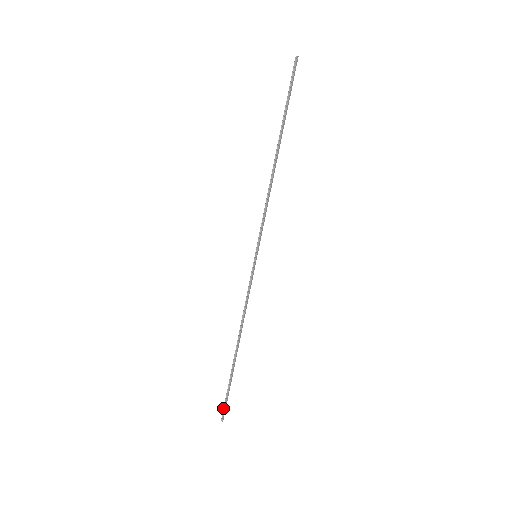
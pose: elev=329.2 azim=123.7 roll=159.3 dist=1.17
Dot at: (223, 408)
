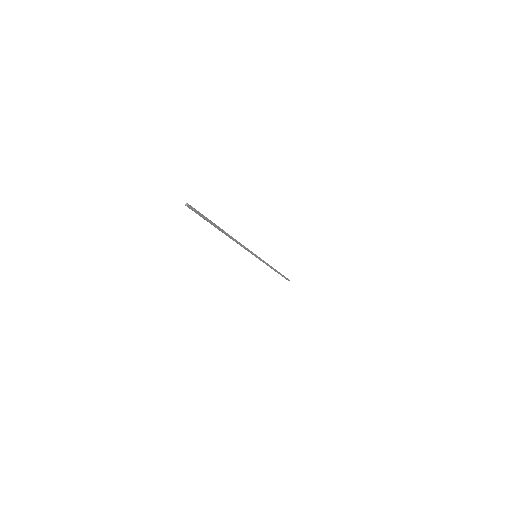
Dot at: (286, 279)
